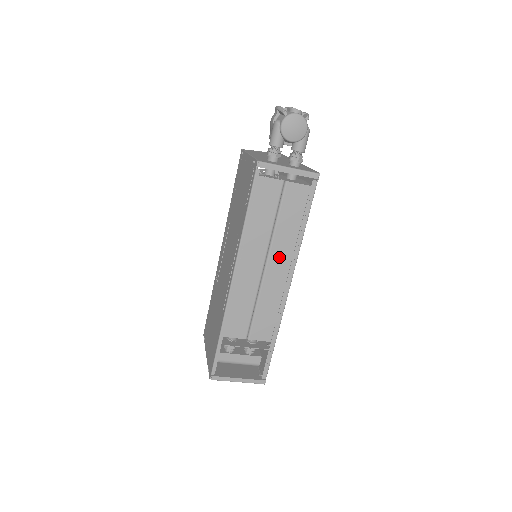
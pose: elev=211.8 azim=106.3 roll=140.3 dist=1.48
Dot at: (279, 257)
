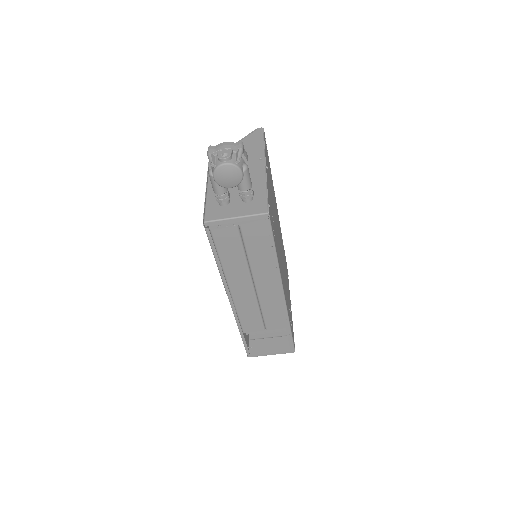
Dot at: (263, 277)
